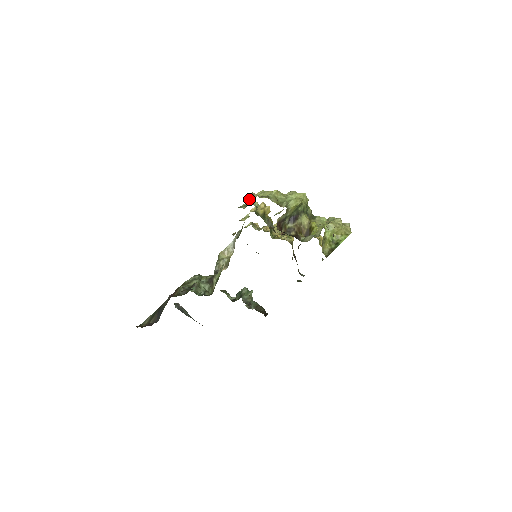
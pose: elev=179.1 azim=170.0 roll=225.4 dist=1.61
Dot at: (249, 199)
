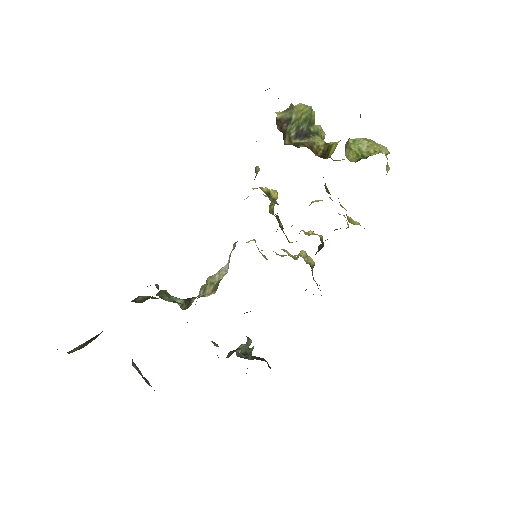
Dot at: occluded
